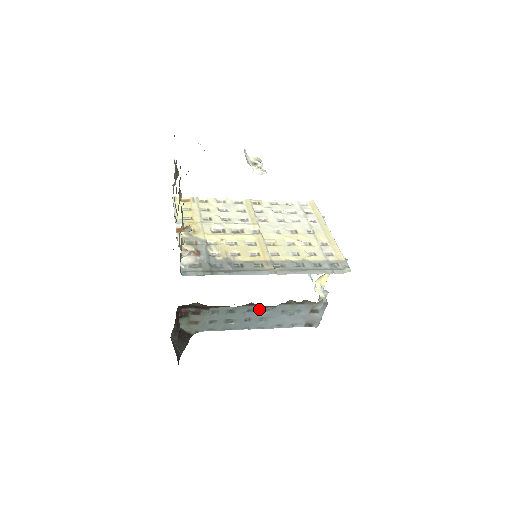
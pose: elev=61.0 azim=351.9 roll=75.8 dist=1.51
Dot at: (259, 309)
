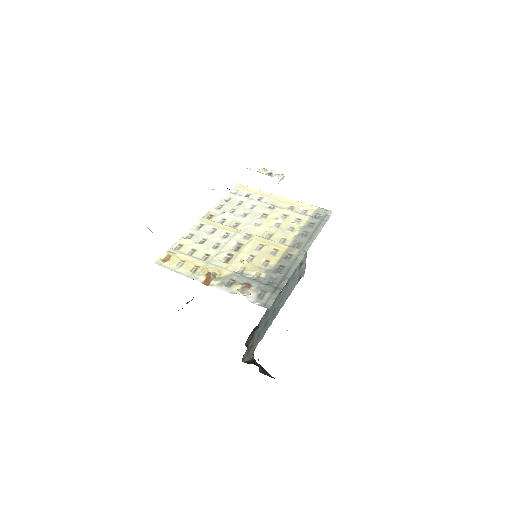
Dot at: (279, 295)
